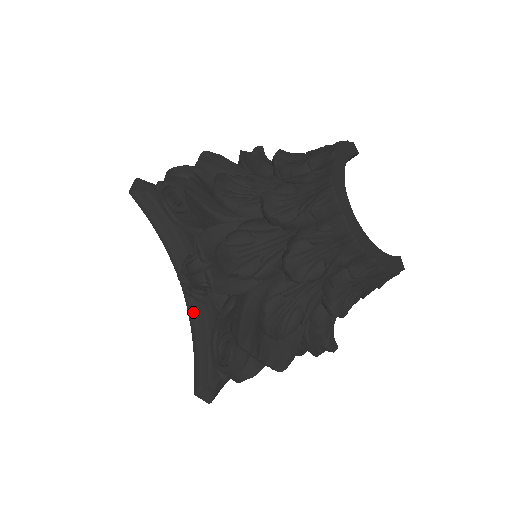
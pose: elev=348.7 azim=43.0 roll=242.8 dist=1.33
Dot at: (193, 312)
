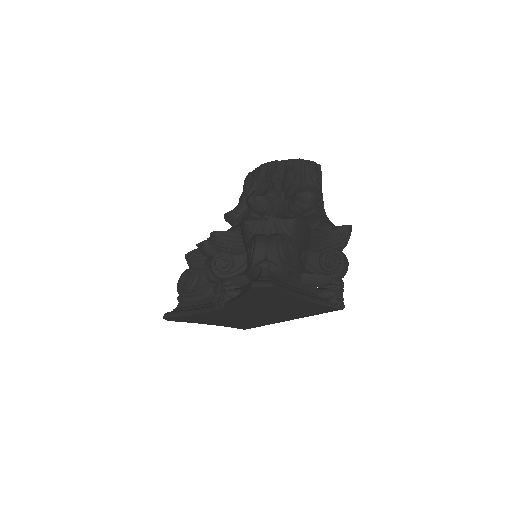
Dot at: (233, 299)
